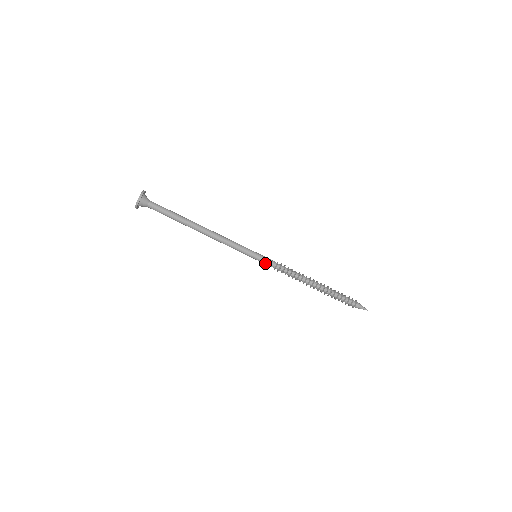
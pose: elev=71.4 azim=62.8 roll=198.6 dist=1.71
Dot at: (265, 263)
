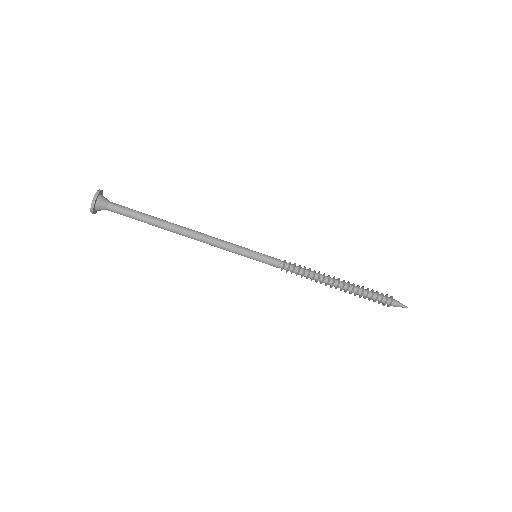
Dot at: (269, 263)
